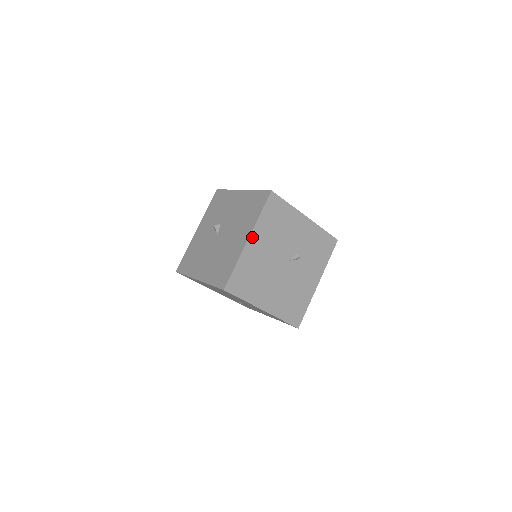
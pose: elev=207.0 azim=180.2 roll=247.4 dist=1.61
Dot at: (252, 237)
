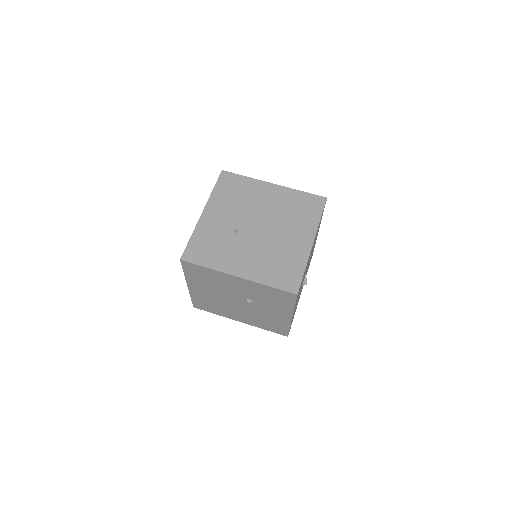
Dot at: (190, 285)
